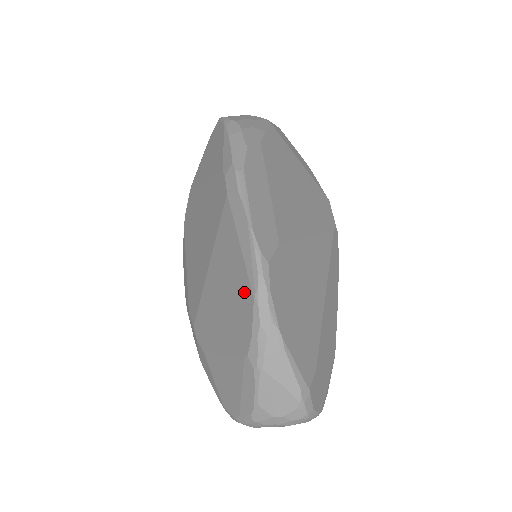
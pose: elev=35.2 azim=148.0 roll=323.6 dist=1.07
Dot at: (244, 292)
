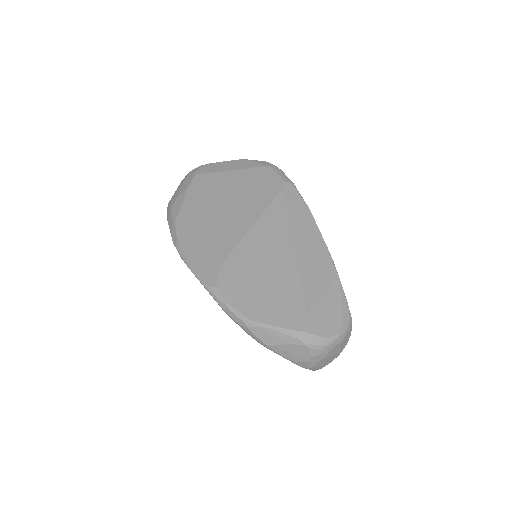
Dot at: occluded
